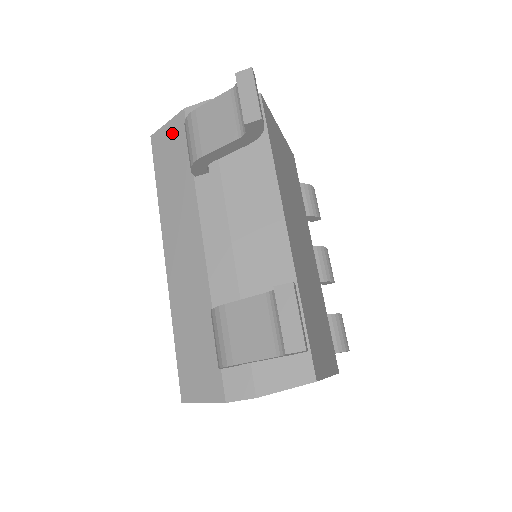
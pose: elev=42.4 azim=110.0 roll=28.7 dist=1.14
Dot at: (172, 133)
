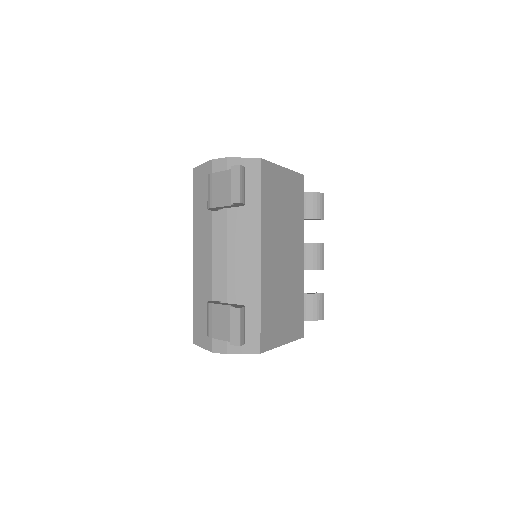
Dot at: (204, 173)
